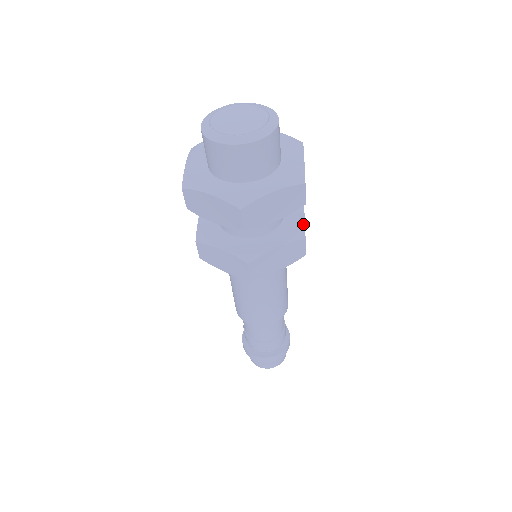
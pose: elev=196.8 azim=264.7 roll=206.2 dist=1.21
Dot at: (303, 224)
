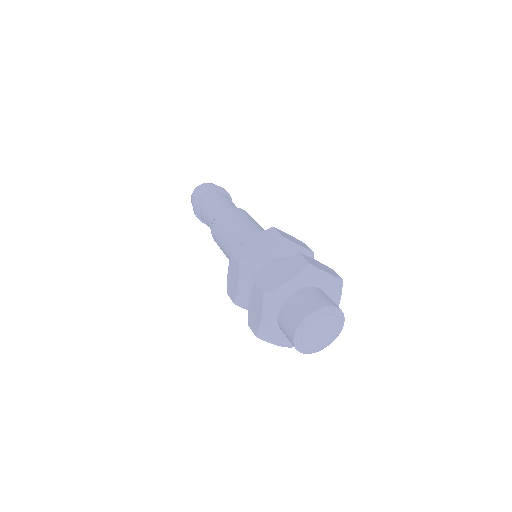
Dot at: occluded
